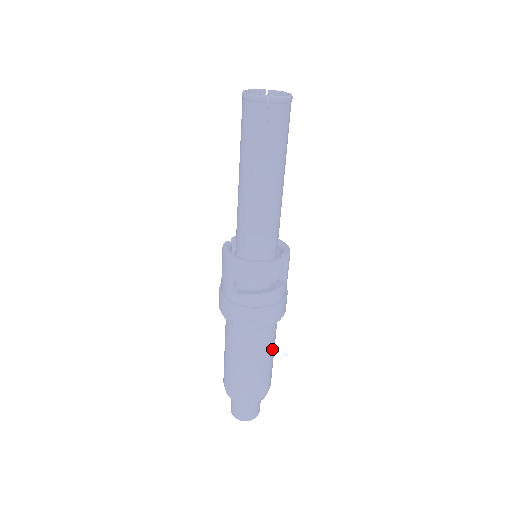
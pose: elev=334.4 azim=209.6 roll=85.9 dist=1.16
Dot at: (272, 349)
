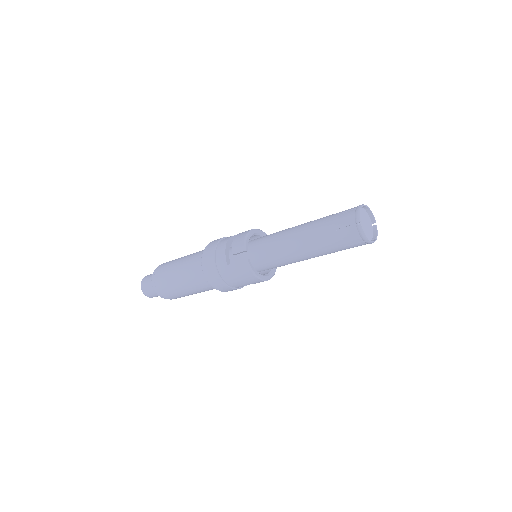
Dot at: occluded
